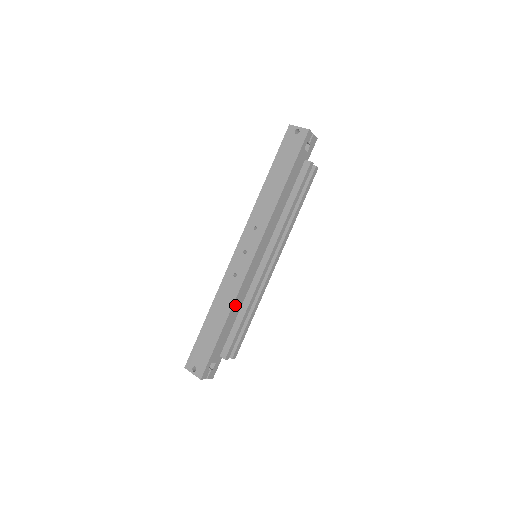
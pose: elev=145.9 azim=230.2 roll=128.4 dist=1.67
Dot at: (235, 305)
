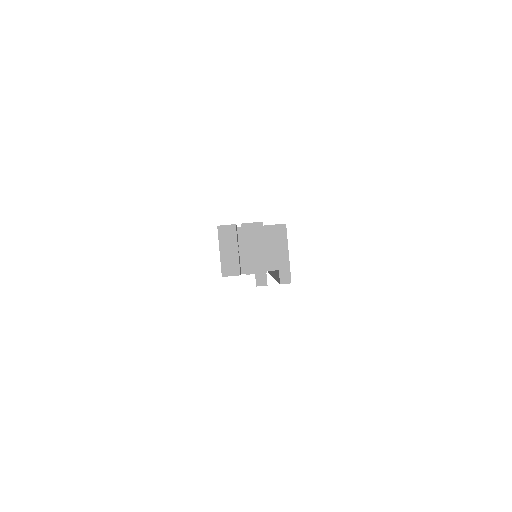
Dot at: occluded
